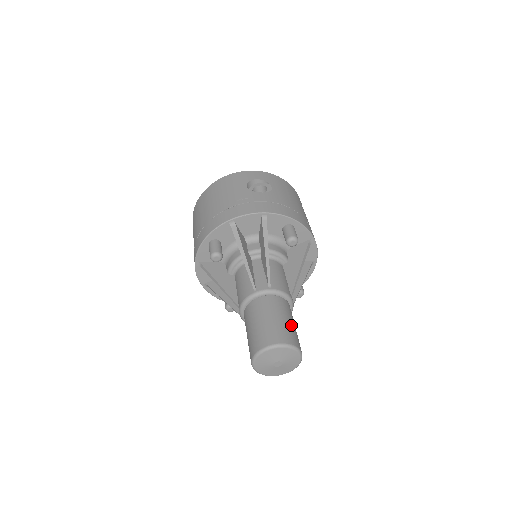
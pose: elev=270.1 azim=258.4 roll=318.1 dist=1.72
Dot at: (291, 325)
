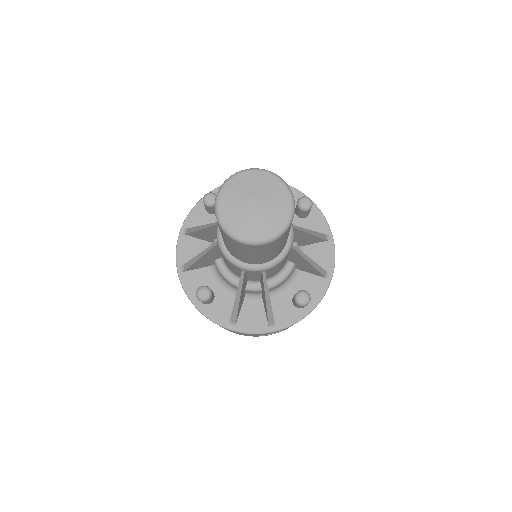
Dot at: occluded
